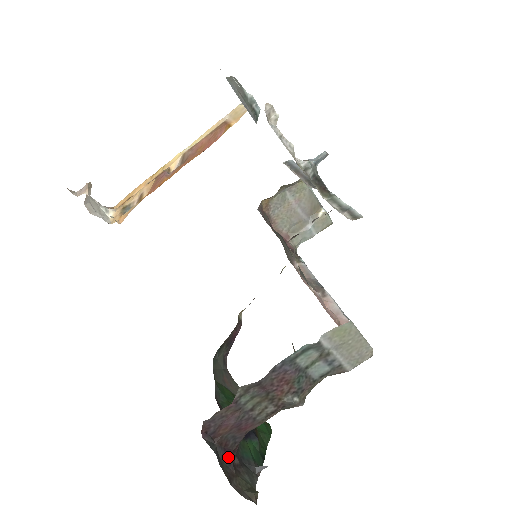
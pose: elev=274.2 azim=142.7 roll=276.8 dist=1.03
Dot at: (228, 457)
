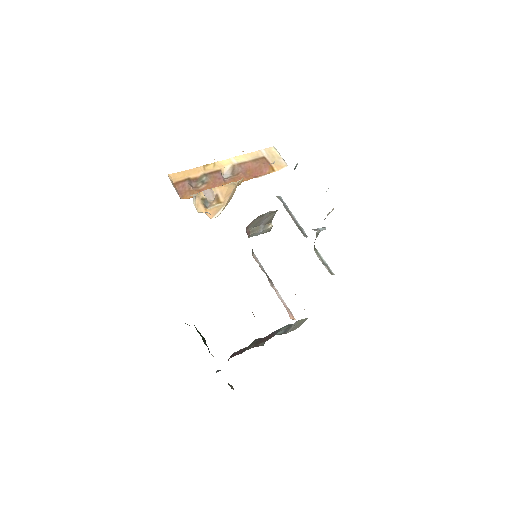
Dot at: occluded
